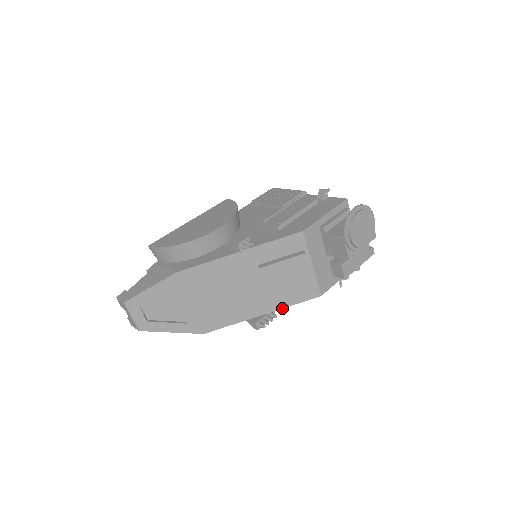
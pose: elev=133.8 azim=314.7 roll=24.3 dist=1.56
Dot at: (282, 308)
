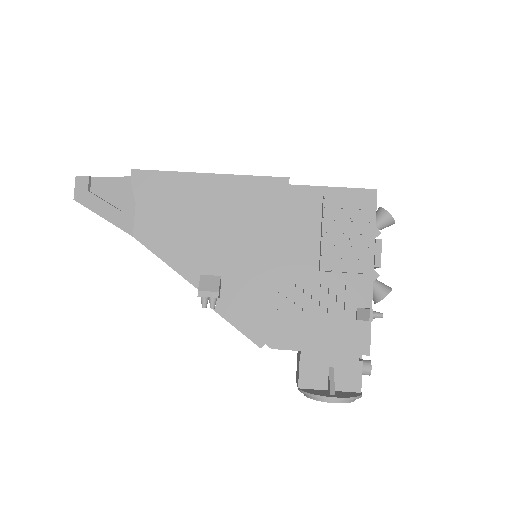
Dot at: occluded
